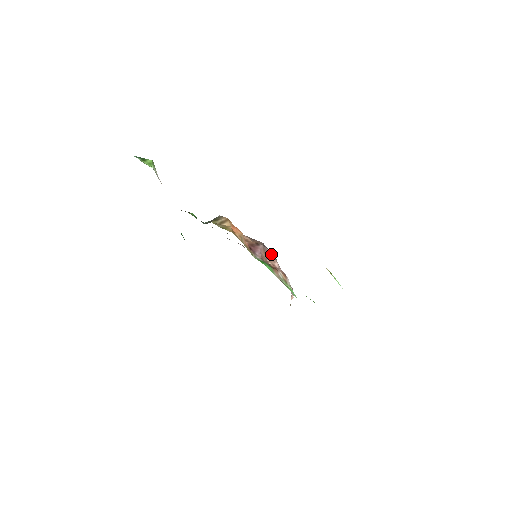
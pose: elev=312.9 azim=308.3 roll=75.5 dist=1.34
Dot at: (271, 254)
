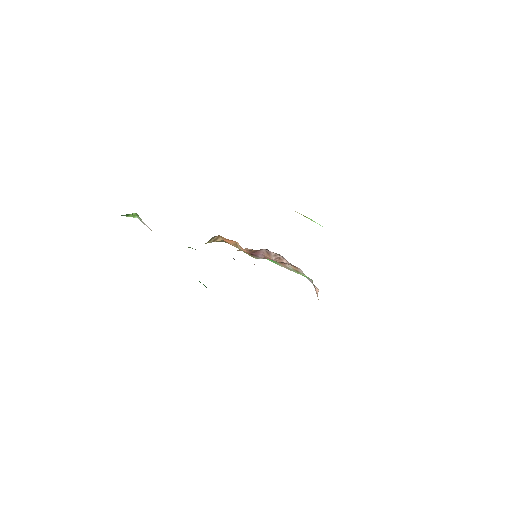
Dot at: (277, 255)
